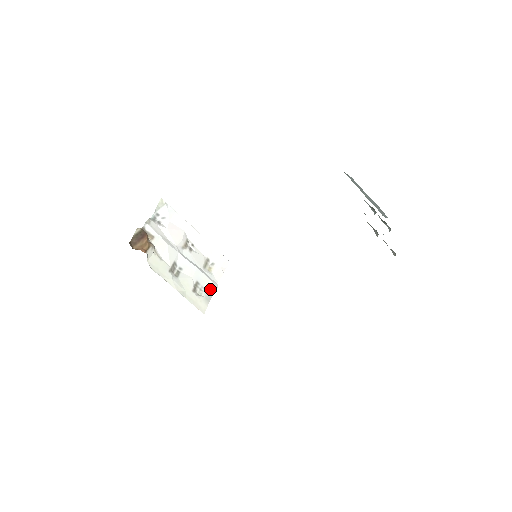
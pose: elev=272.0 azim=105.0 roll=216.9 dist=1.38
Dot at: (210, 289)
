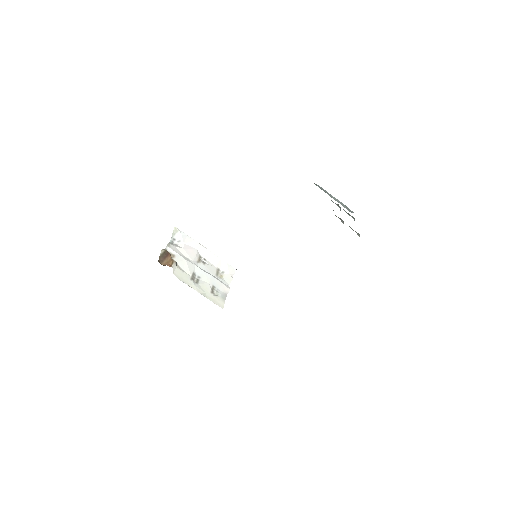
Dot at: (224, 291)
